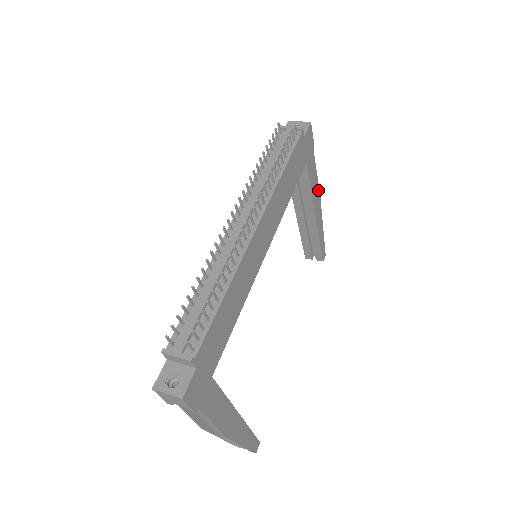
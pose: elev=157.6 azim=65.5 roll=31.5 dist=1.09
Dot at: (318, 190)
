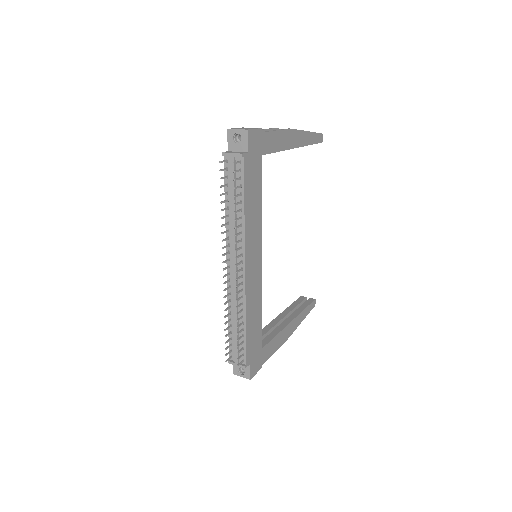
Dot at: (287, 132)
